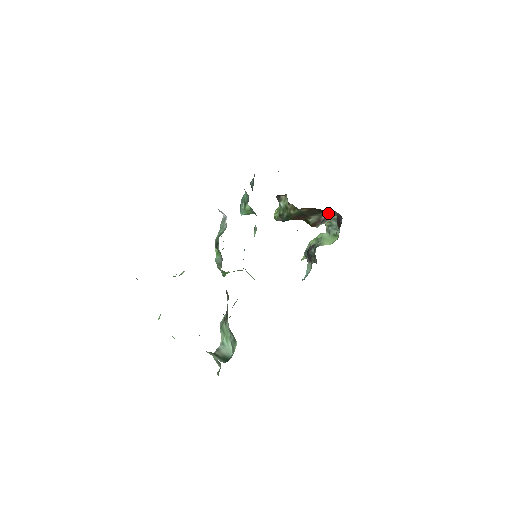
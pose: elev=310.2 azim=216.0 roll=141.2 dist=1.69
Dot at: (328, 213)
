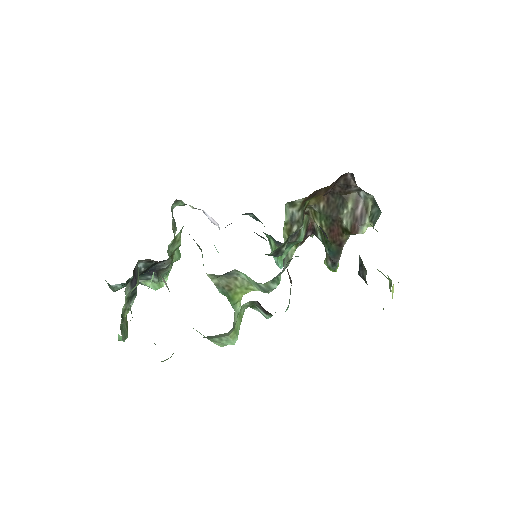
Dot at: (361, 203)
